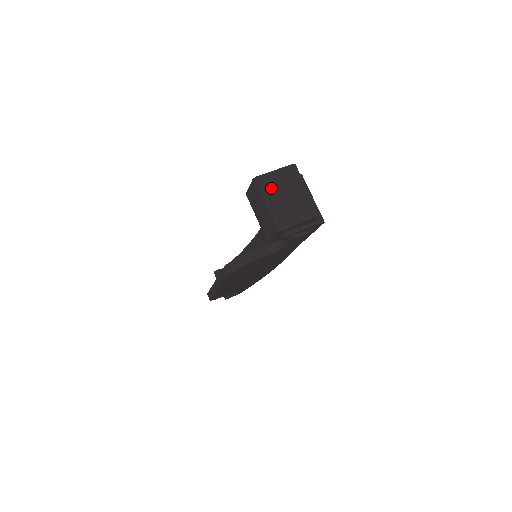
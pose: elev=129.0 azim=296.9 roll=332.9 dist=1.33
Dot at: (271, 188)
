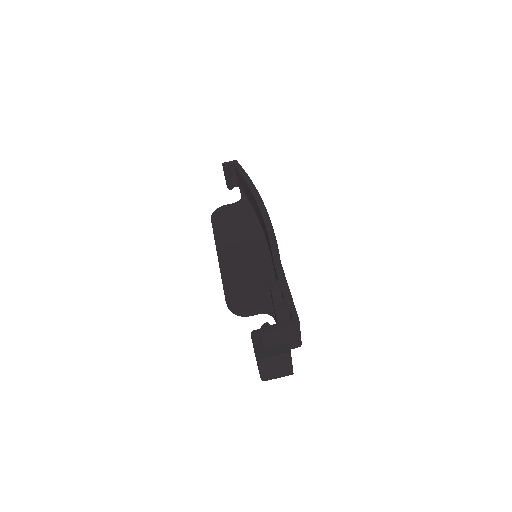
Dot at: (266, 364)
